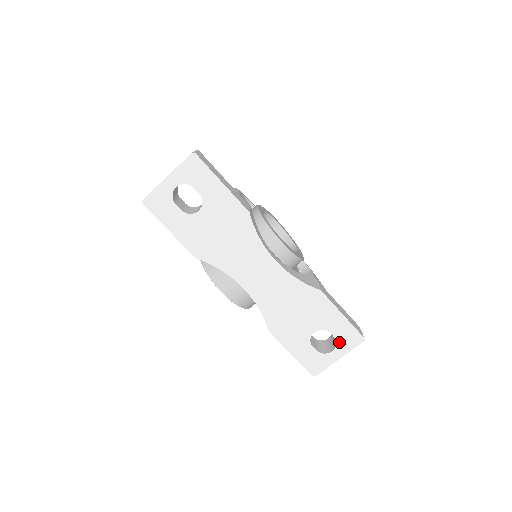
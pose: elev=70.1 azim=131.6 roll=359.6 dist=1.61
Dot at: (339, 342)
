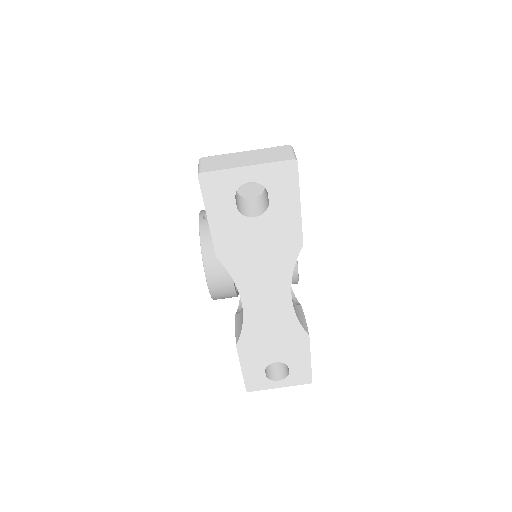
Dot at: (290, 377)
